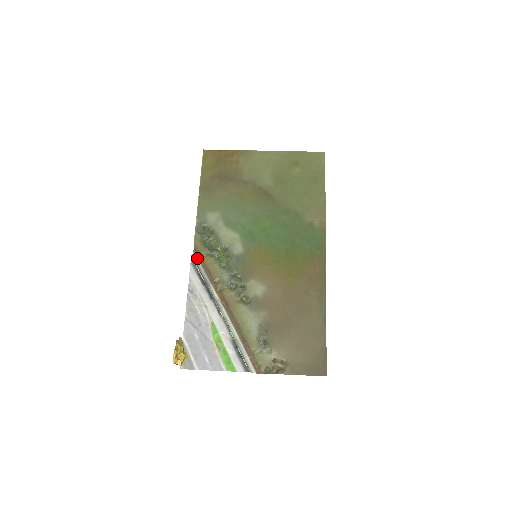
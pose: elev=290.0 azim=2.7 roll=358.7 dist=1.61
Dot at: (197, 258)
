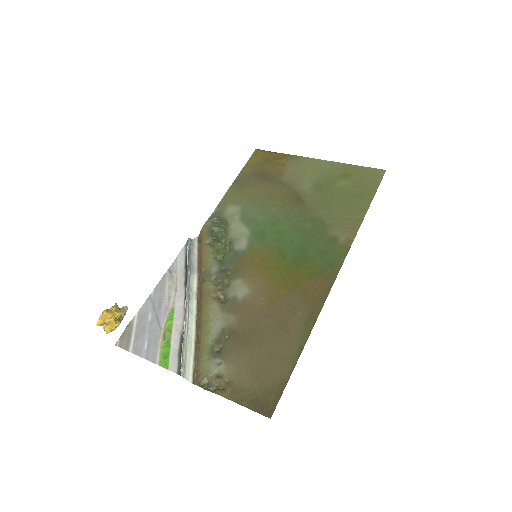
Dot at: (197, 244)
